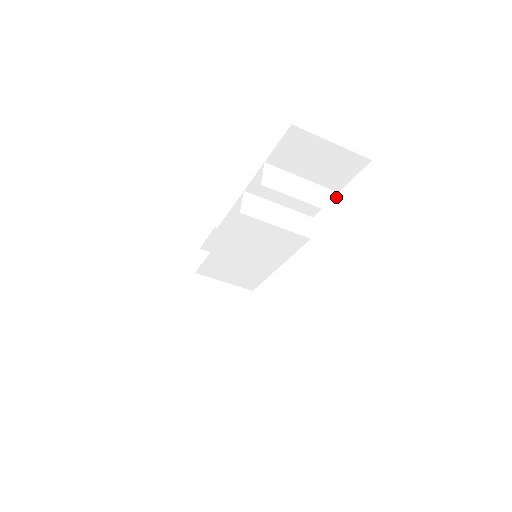
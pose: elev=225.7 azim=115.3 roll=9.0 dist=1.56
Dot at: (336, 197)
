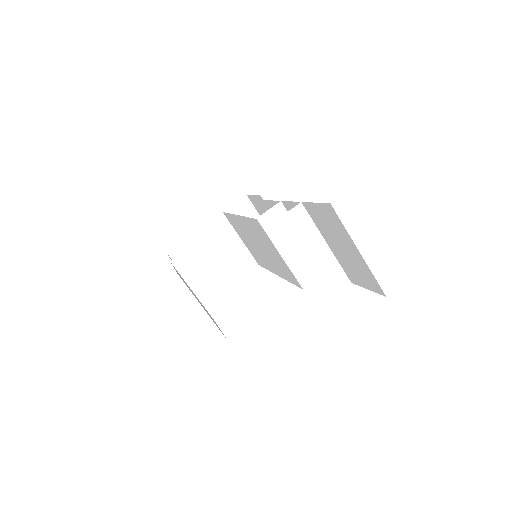
Dot at: (344, 285)
